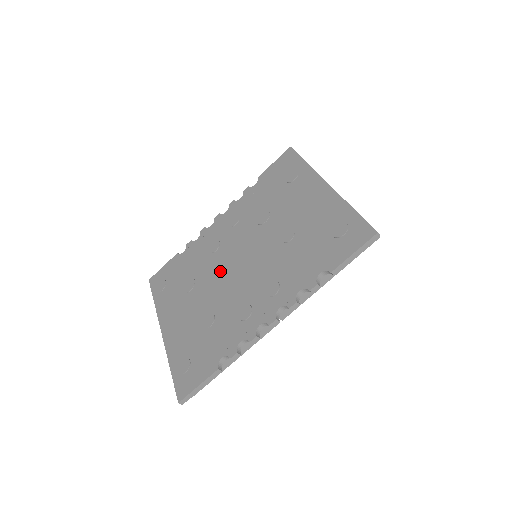
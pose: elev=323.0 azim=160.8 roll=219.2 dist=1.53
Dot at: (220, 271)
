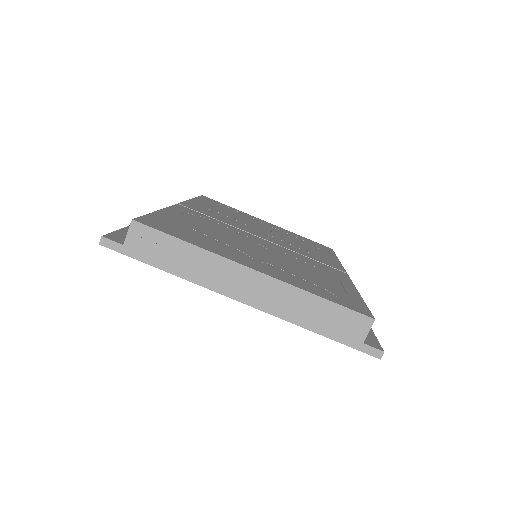
Dot at: occluded
